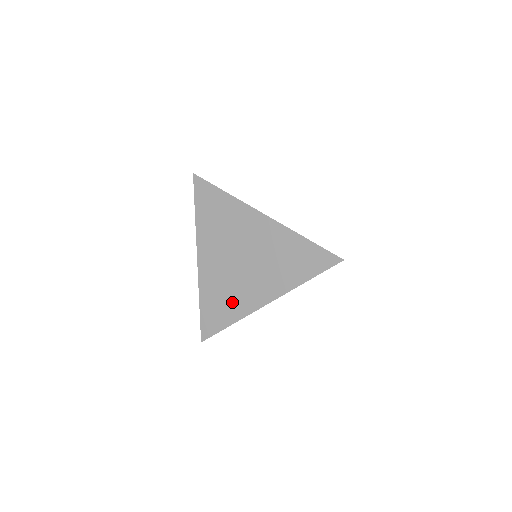
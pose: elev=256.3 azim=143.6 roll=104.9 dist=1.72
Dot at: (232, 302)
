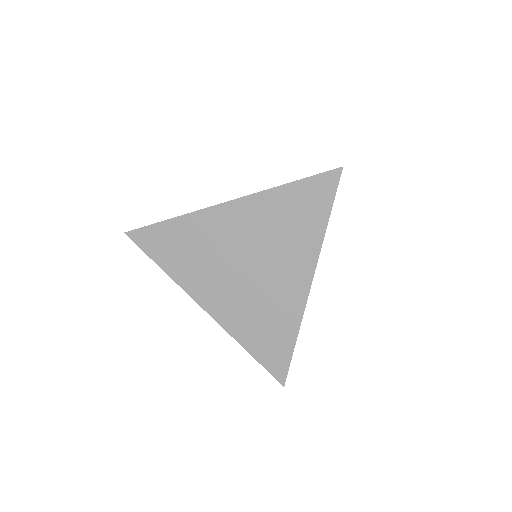
Dot at: (276, 317)
